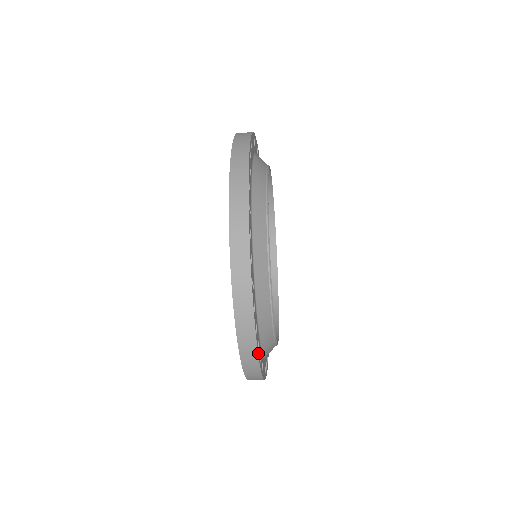
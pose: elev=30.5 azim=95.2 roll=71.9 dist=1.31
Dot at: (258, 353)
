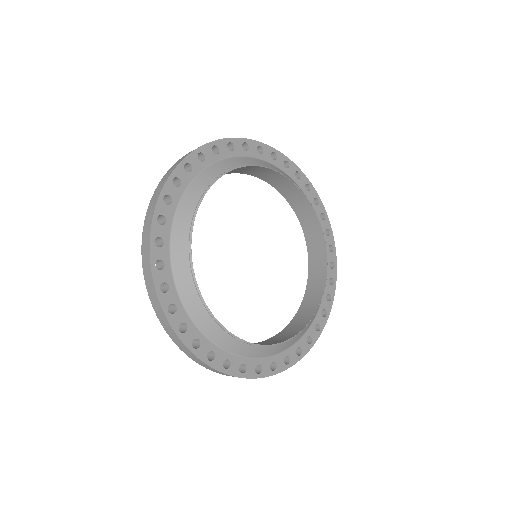
Dot at: (209, 363)
